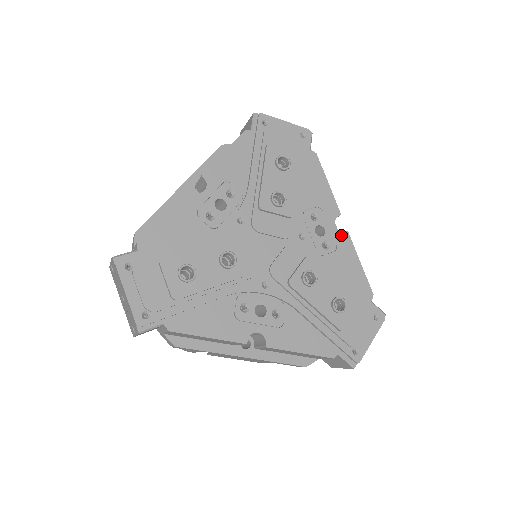
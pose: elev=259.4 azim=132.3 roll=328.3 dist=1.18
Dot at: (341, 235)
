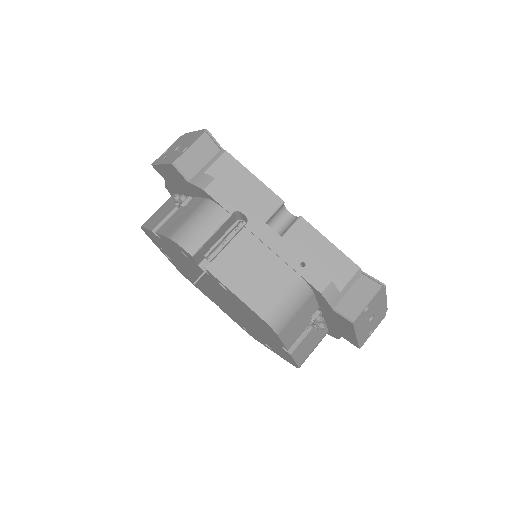
Dot at: occluded
